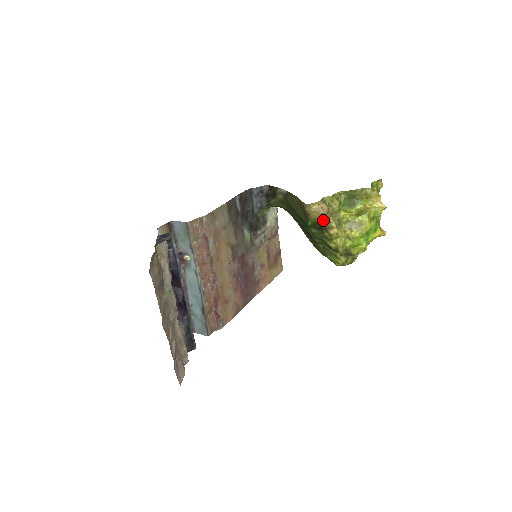
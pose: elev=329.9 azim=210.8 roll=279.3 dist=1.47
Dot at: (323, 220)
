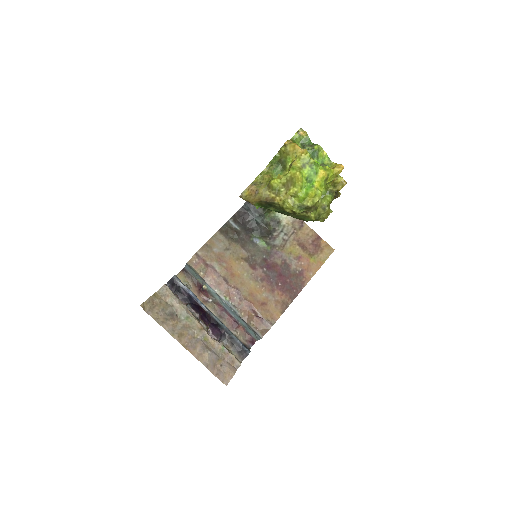
Dot at: (261, 198)
